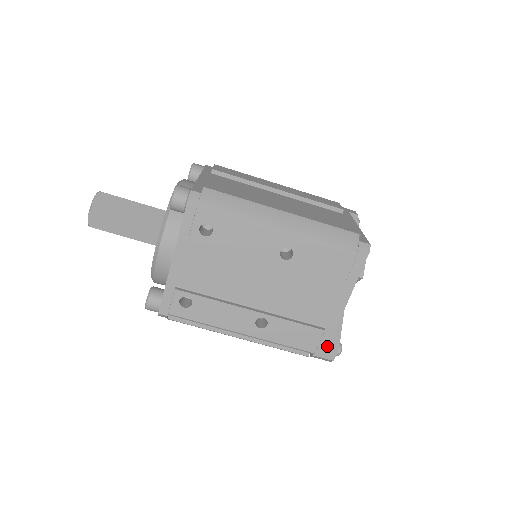
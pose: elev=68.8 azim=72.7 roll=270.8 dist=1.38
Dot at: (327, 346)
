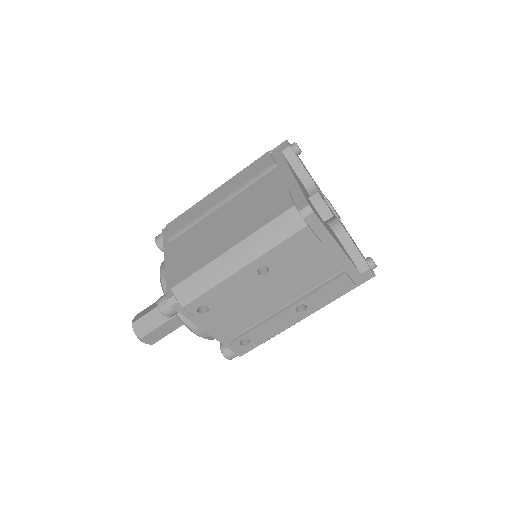
Dot at: (360, 275)
